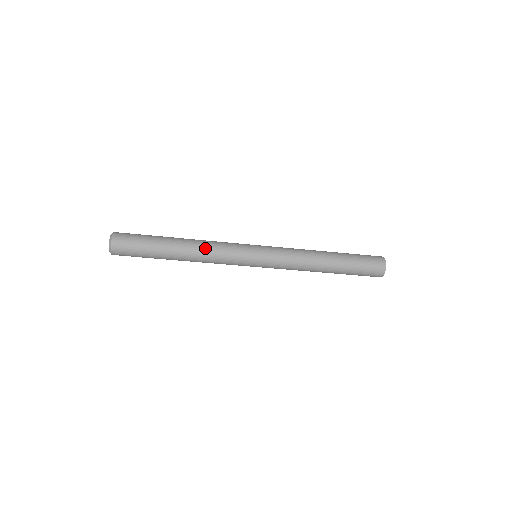
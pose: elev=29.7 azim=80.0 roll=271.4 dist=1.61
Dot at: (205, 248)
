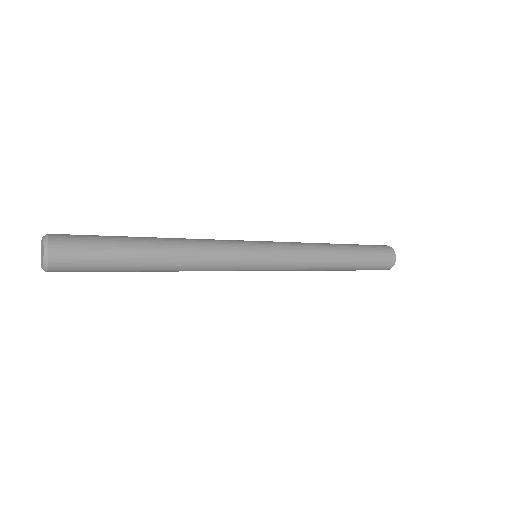
Dot at: (195, 263)
